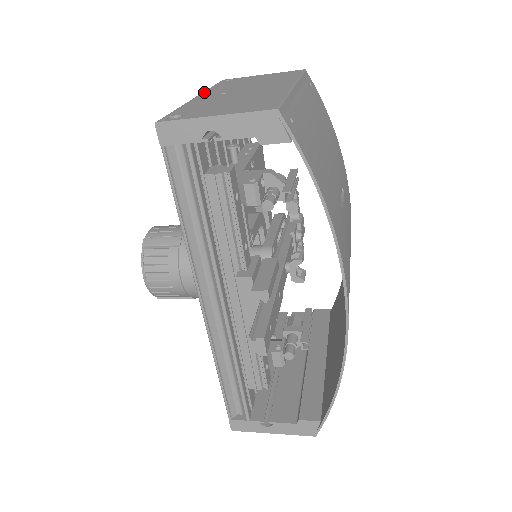
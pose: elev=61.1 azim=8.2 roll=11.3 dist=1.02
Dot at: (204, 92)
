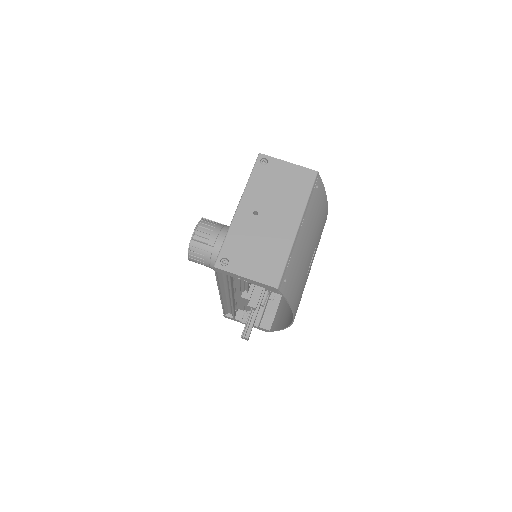
Dot at: (244, 196)
